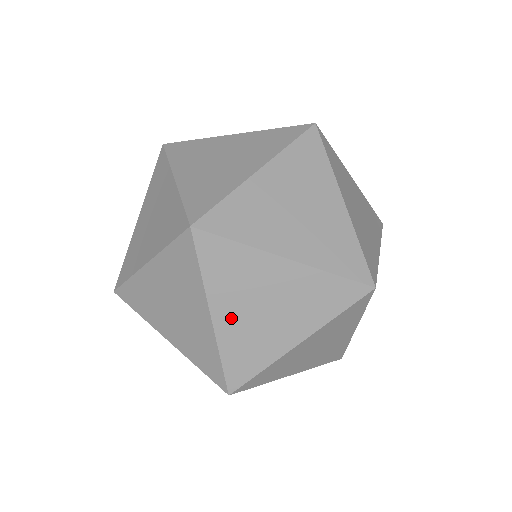
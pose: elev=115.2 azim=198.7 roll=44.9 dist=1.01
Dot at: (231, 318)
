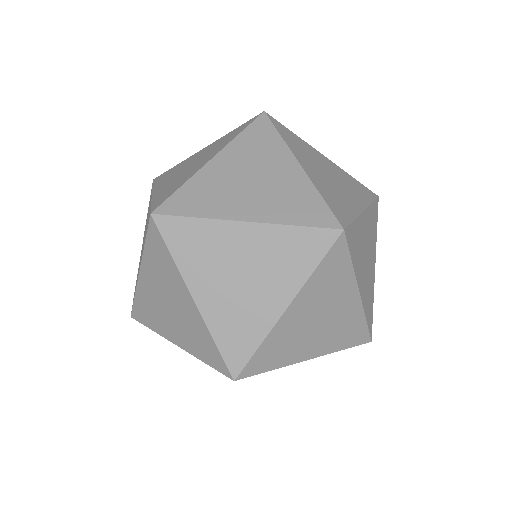
Dot at: occluded
